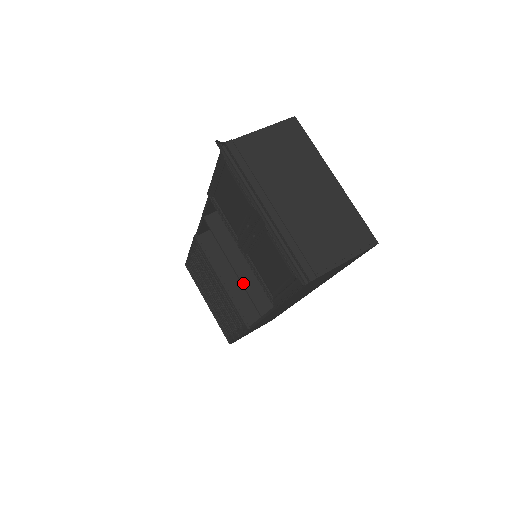
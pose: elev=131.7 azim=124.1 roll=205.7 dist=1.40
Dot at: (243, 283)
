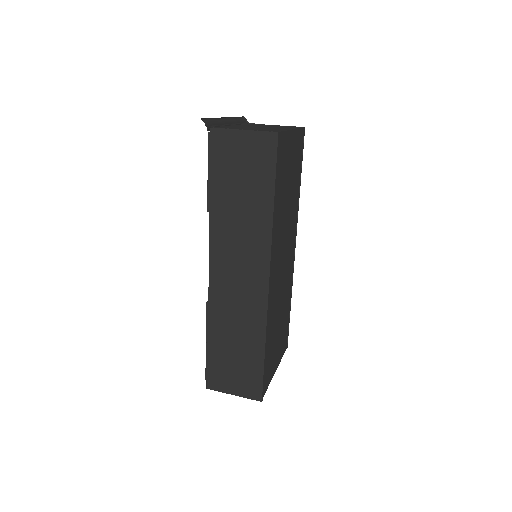
Dot at: occluded
